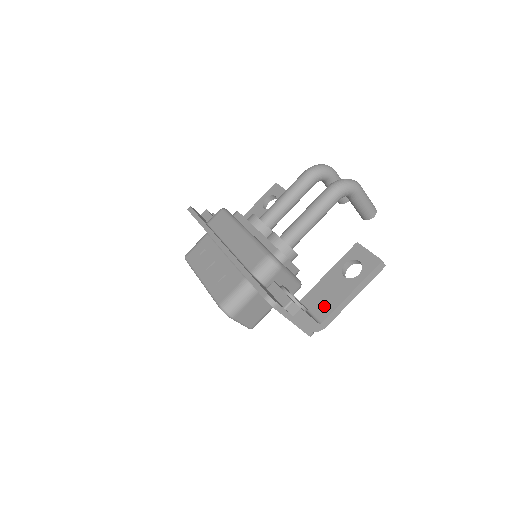
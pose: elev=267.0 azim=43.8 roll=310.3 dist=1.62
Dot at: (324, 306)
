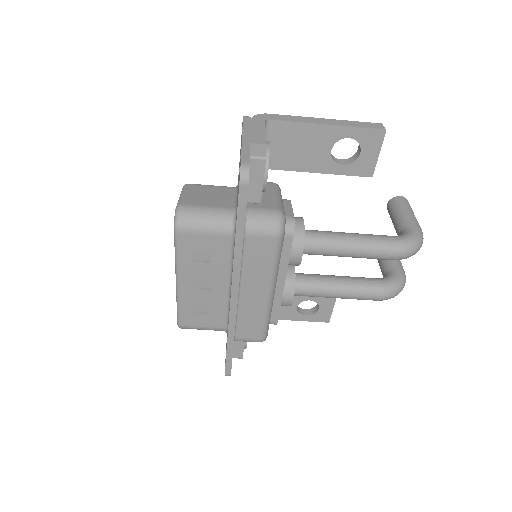
Dot at: occluded
